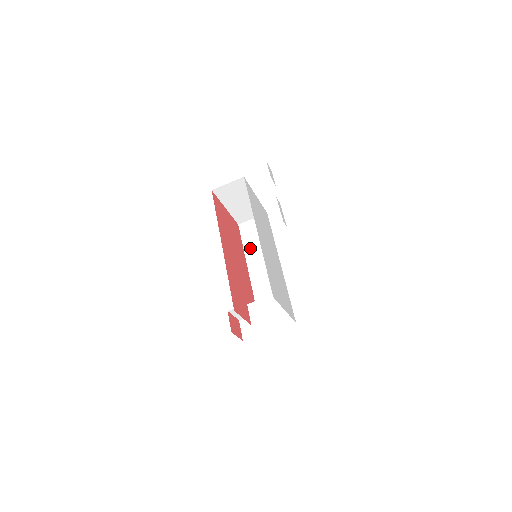
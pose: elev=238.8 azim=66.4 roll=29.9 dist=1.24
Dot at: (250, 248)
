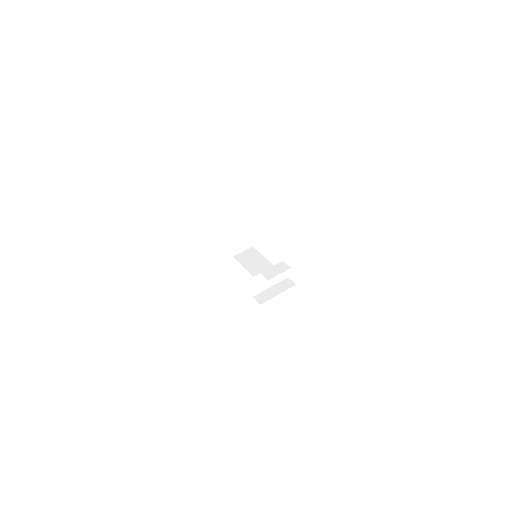
Dot at: (247, 264)
